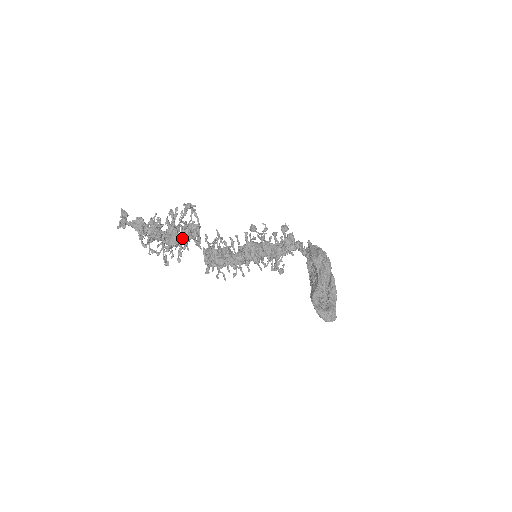
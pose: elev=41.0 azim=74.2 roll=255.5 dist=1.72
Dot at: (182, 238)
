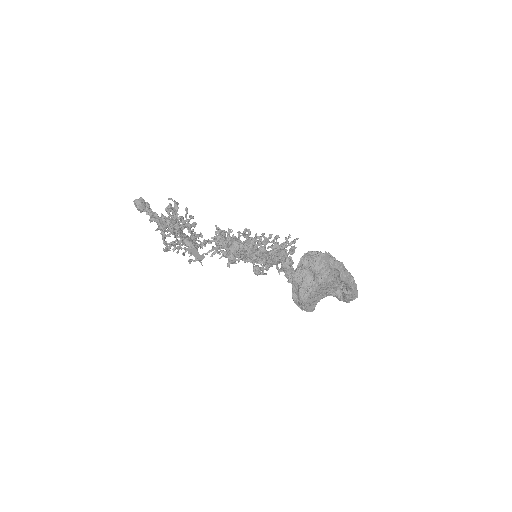
Dot at: occluded
